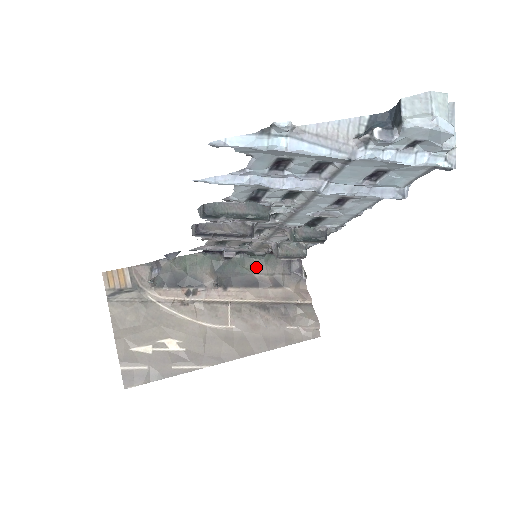
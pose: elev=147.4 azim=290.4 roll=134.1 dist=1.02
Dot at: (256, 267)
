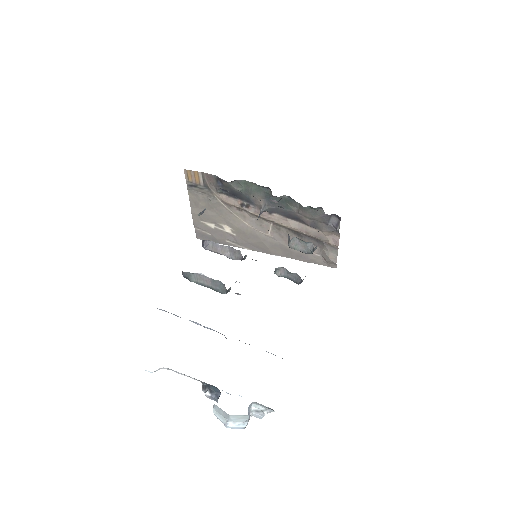
Dot at: (299, 209)
